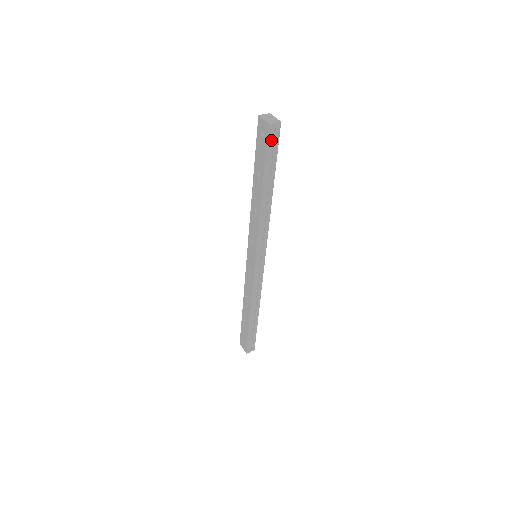
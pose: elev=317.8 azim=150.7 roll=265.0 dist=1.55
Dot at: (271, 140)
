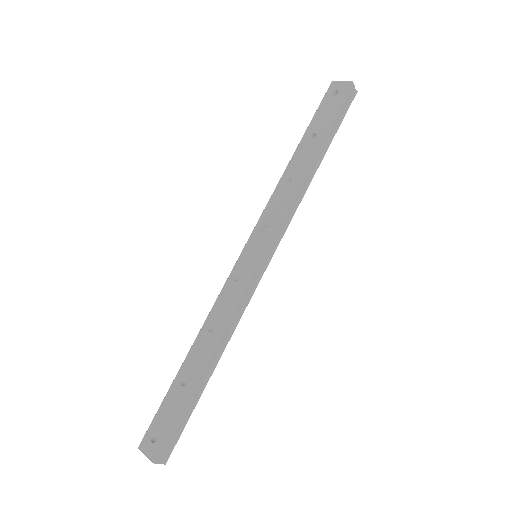
Dot at: (345, 100)
